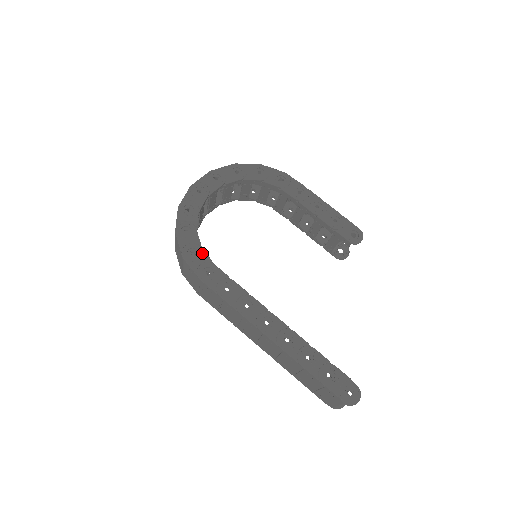
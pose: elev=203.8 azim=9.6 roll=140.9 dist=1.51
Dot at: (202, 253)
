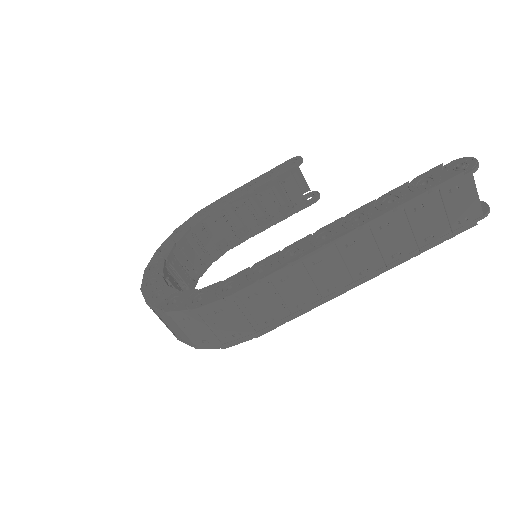
Dot at: (206, 289)
